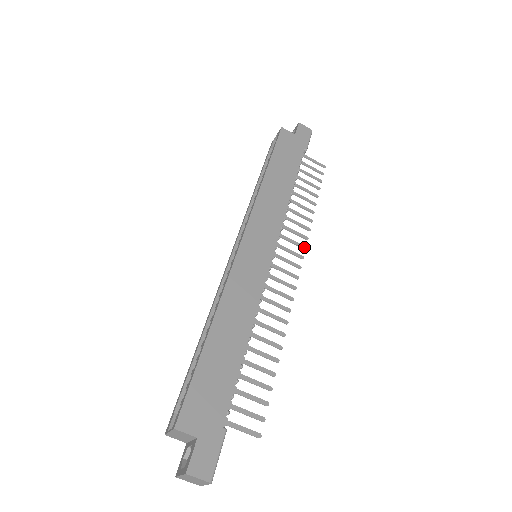
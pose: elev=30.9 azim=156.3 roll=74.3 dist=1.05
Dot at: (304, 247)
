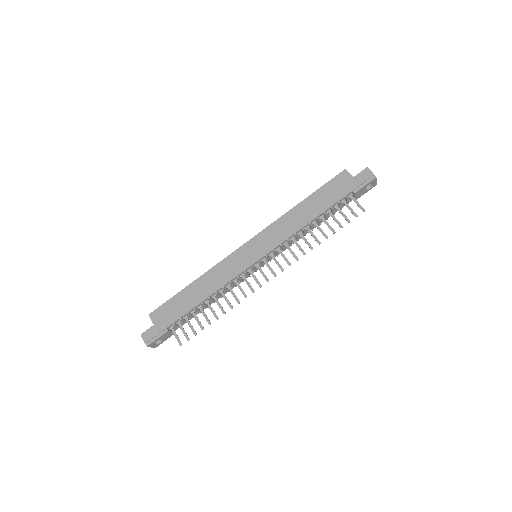
Dot at: (290, 264)
